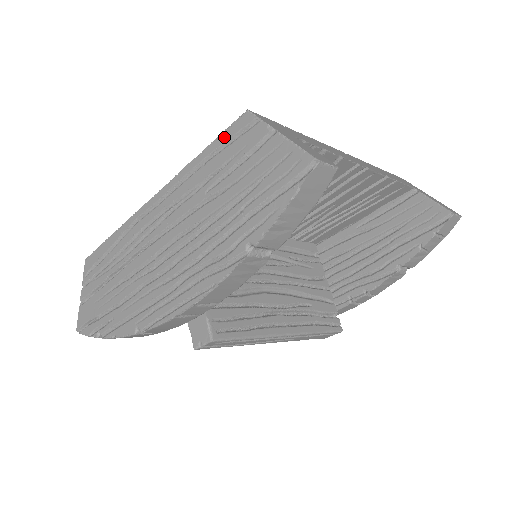
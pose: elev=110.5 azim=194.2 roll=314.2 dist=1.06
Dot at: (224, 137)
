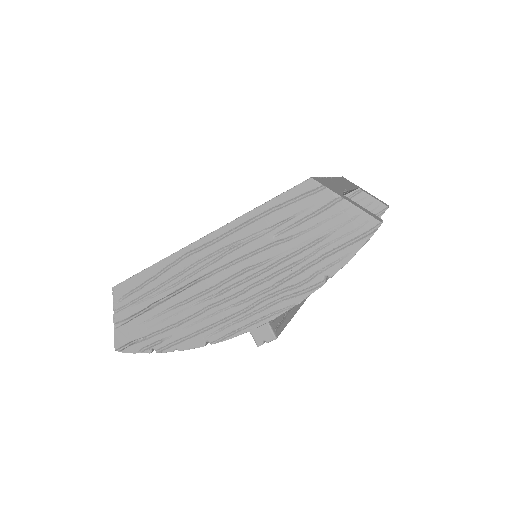
Dot at: (288, 196)
